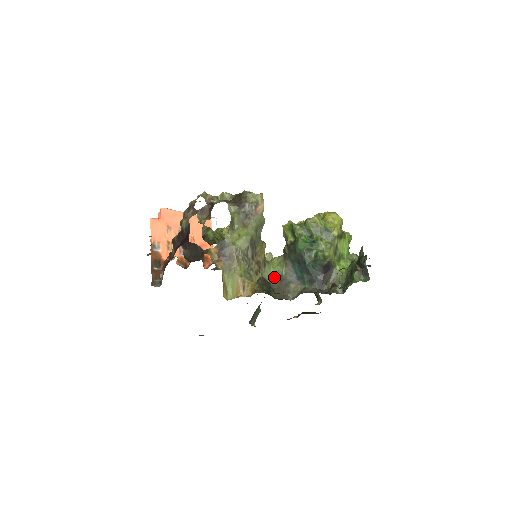
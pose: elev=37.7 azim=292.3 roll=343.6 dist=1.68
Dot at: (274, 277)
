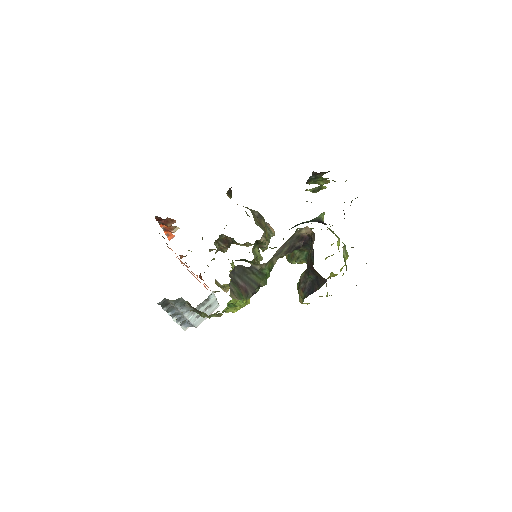
Dot at: occluded
